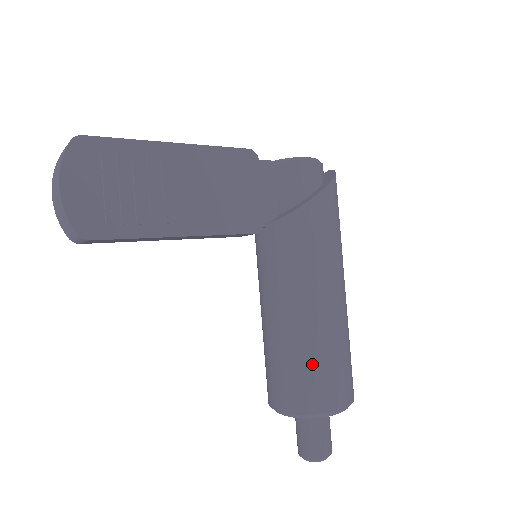
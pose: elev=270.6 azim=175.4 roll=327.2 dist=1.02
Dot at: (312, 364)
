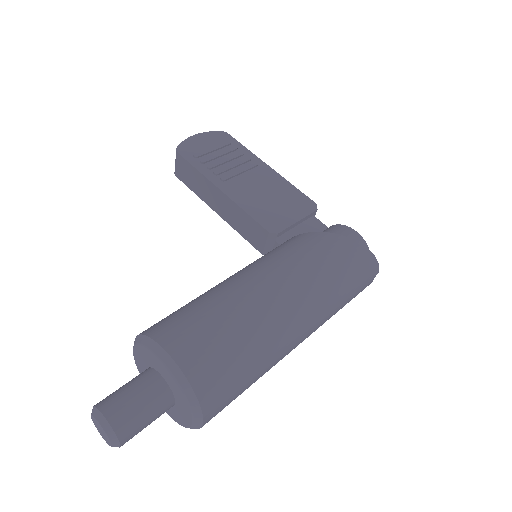
Dot at: (198, 306)
